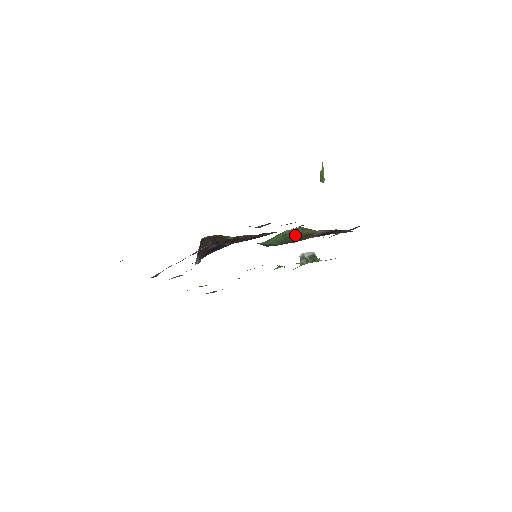
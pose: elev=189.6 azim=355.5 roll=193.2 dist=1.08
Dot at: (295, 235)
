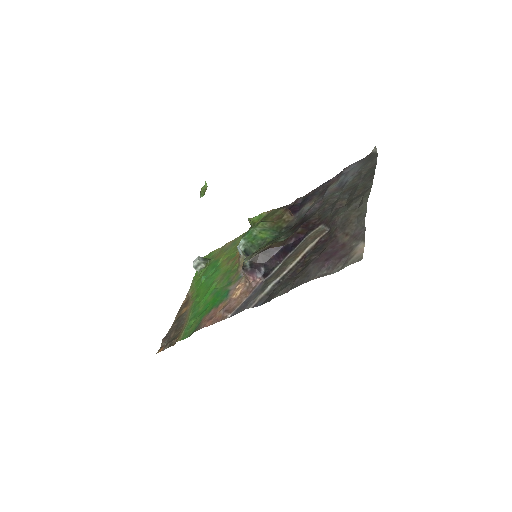
Dot at: (271, 225)
